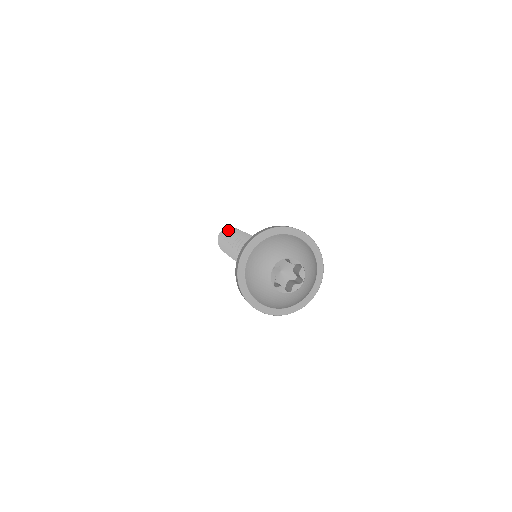
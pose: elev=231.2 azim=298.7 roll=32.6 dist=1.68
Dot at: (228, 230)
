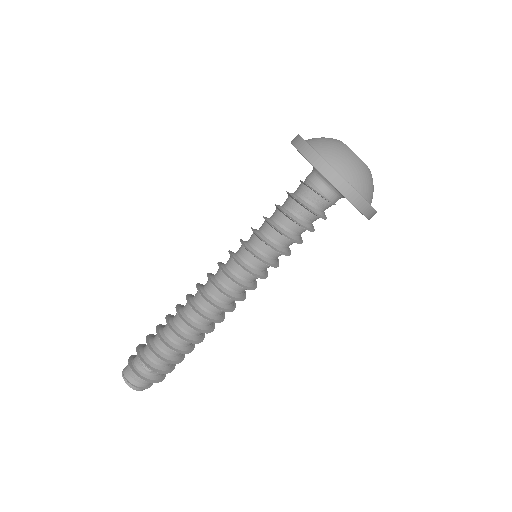
Dot at: occluded
